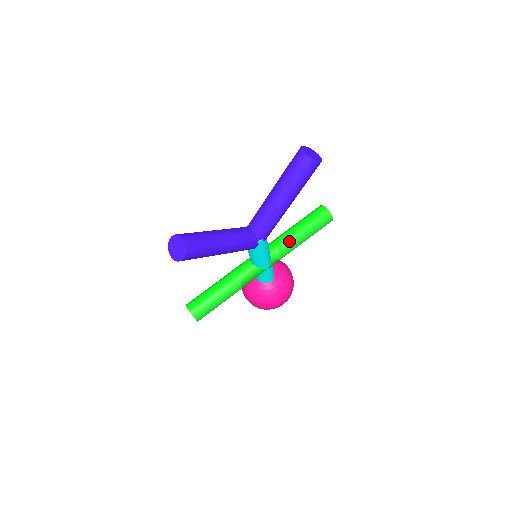
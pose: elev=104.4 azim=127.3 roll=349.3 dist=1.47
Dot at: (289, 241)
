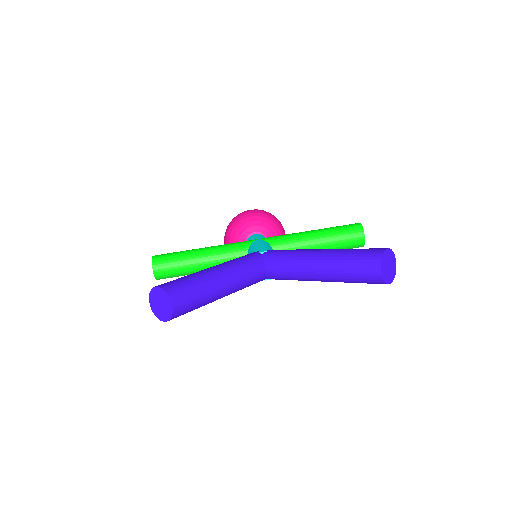
Dot at: occluded
